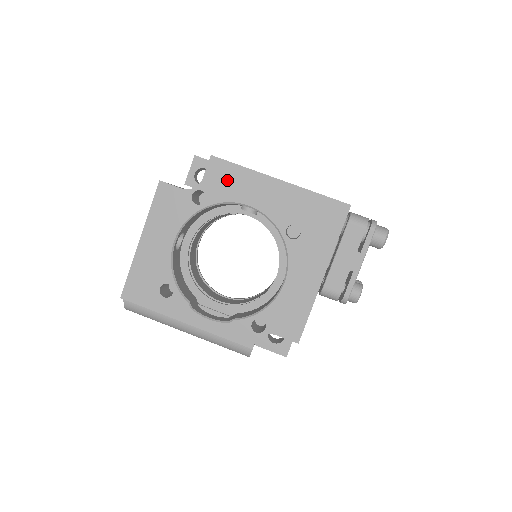
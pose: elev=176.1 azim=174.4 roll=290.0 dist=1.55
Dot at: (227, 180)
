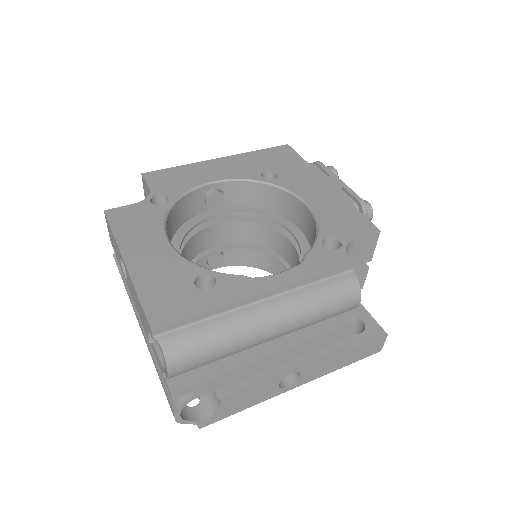
Dot at: (174, 178)
